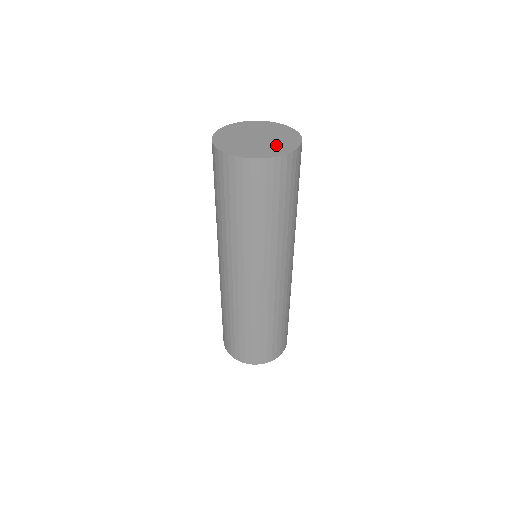
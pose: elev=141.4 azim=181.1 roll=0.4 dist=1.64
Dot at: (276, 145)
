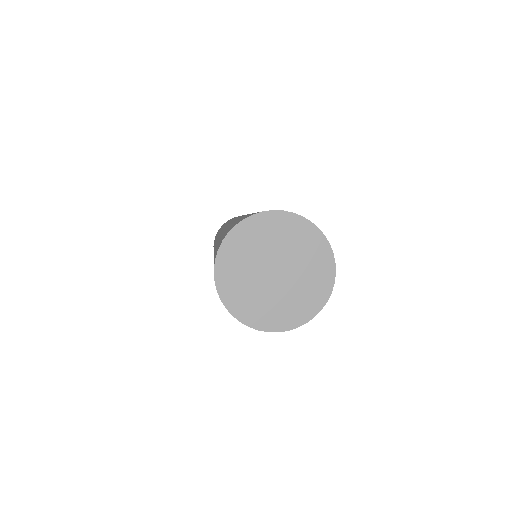
Dot at: (307, 284)
